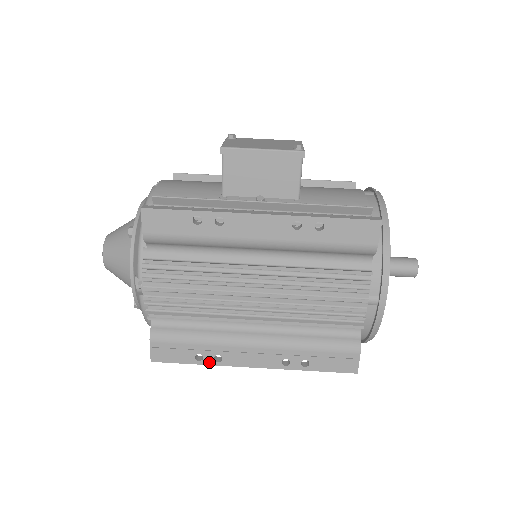
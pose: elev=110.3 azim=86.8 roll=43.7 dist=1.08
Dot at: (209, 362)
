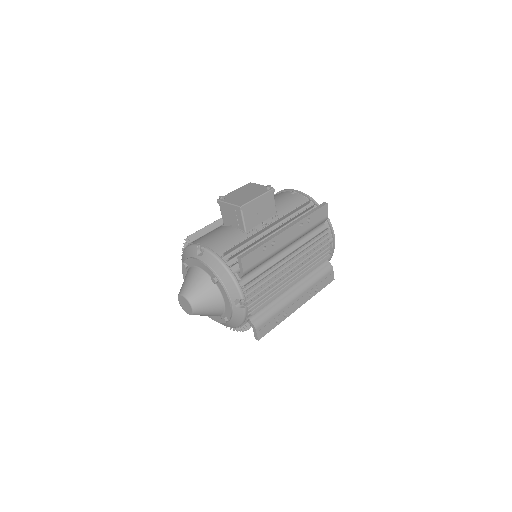
Dot at: (282, 320)
